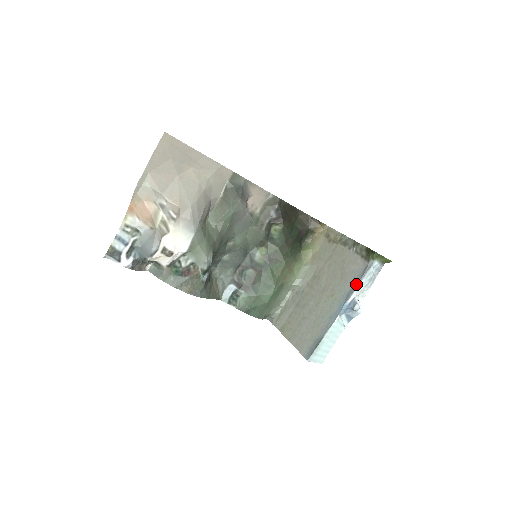
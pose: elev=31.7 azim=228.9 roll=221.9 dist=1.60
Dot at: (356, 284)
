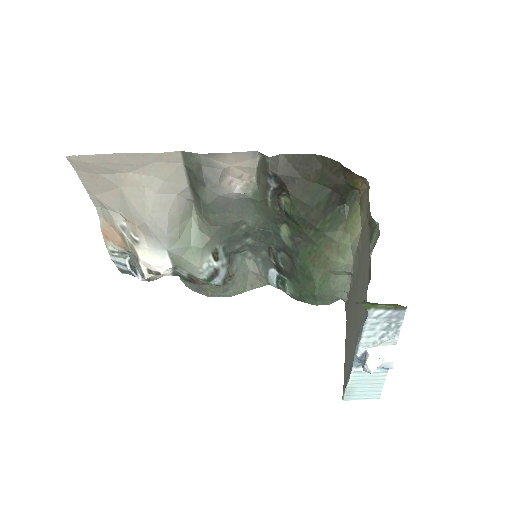
Dot at: occluded
